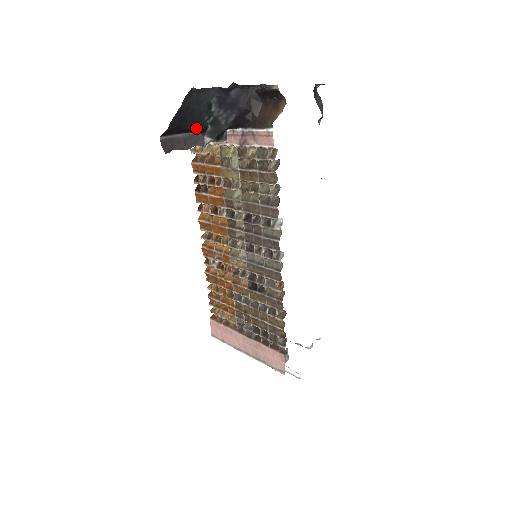
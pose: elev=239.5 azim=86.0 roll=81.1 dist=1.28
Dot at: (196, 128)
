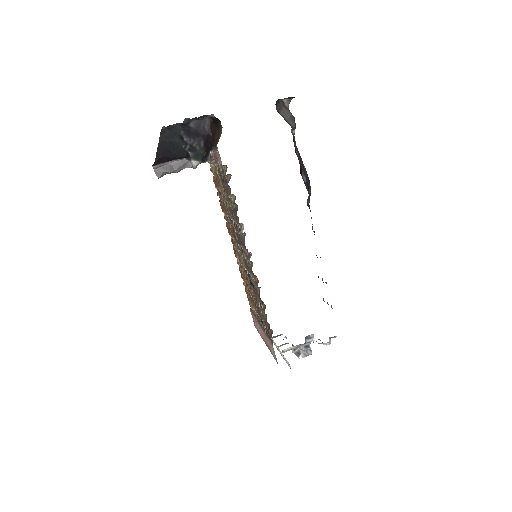
Dot at: (180, 155)
